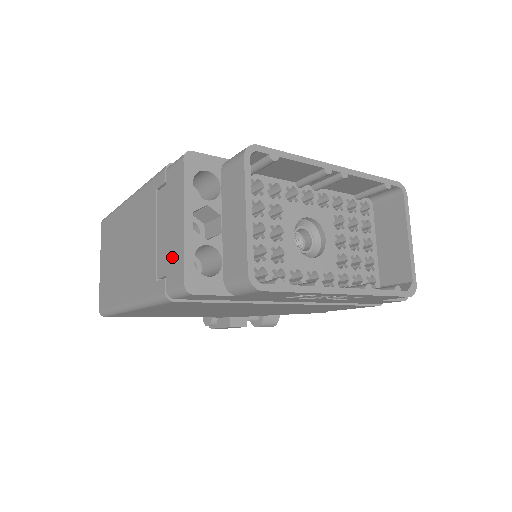
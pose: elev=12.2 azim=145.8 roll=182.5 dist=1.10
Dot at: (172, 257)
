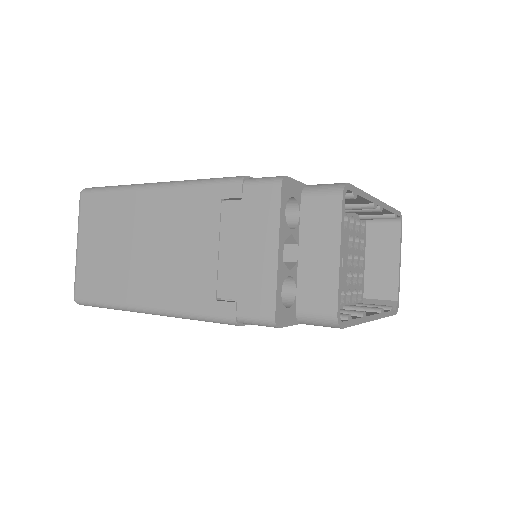
Dot at: (252, 284)
